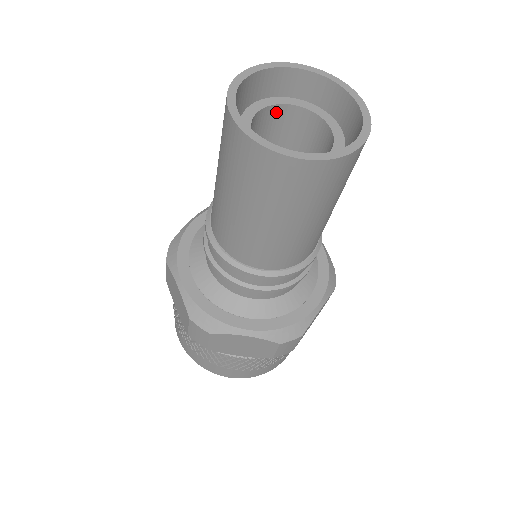
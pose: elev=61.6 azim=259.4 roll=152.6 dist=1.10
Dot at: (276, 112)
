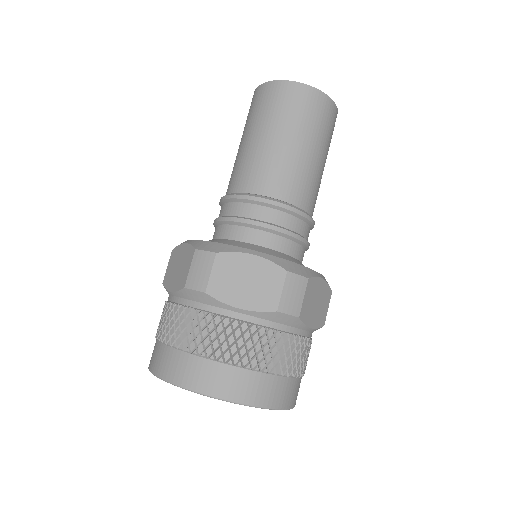
Dot at: occluded
